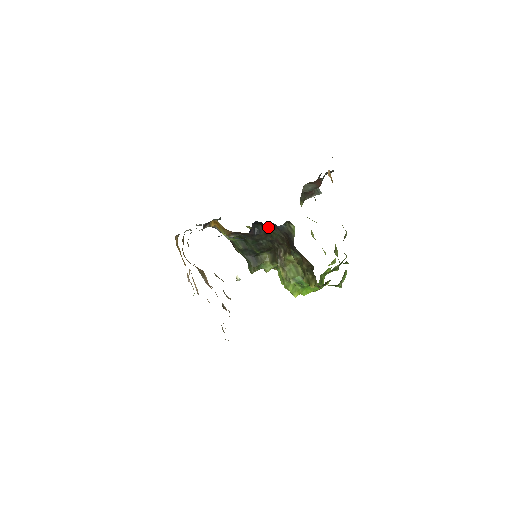
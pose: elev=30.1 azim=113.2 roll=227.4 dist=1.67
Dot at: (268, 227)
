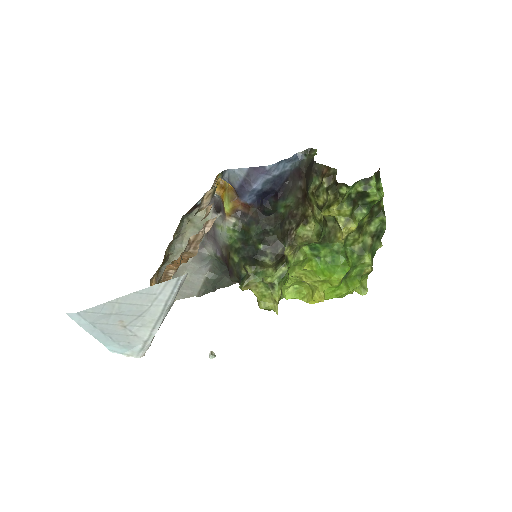
Dot at: (282, 200)
